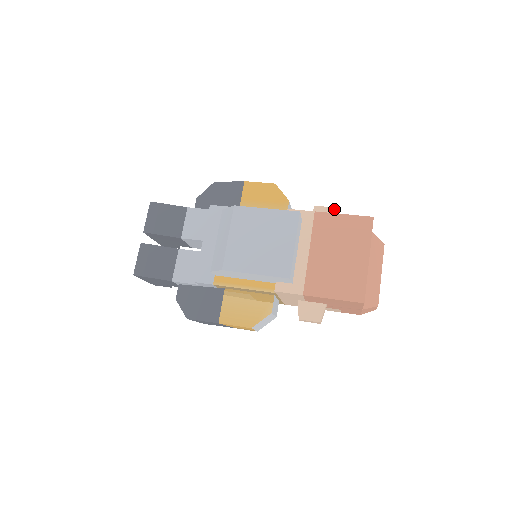
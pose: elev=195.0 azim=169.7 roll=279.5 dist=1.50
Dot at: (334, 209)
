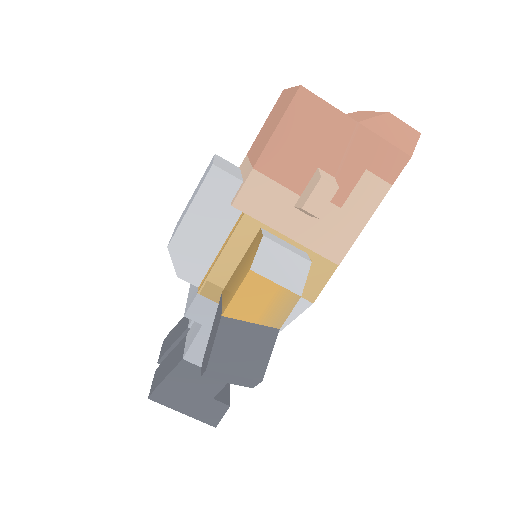
Dot at: occluded
